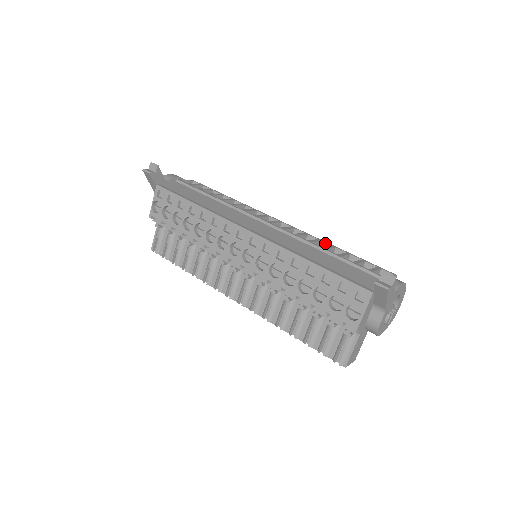
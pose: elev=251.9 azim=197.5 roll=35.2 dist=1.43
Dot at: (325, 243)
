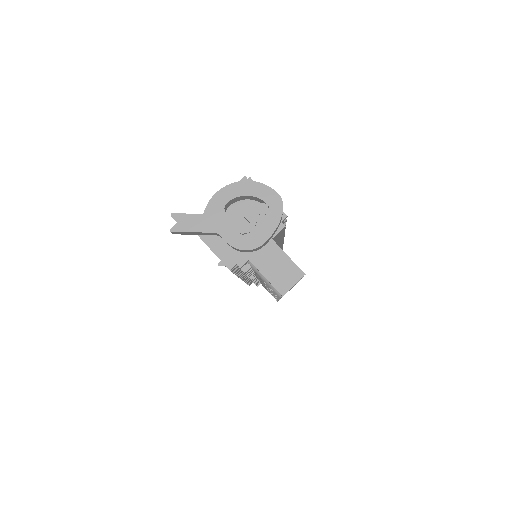
Dot at: occluded
